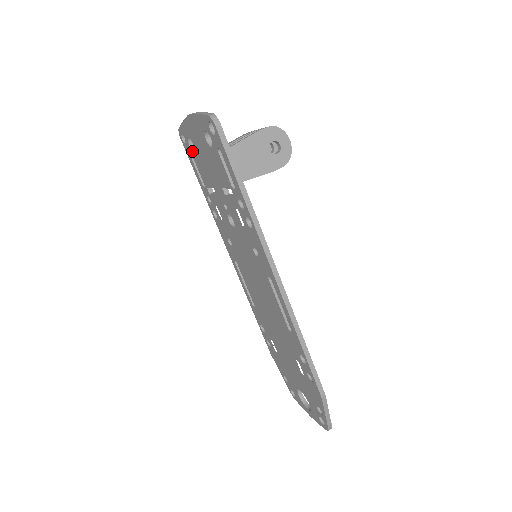
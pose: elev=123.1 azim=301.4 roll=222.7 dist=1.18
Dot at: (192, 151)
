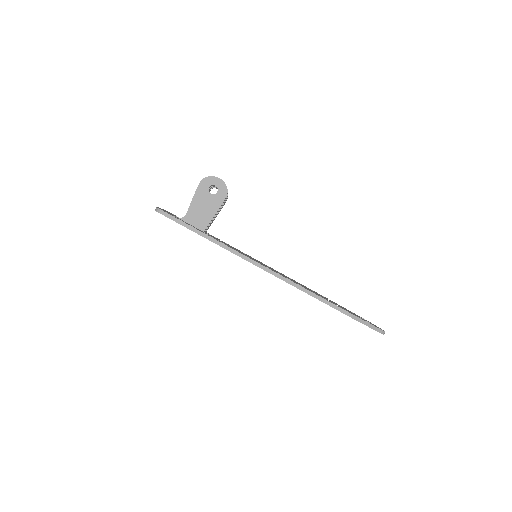
Dot at: occluded
